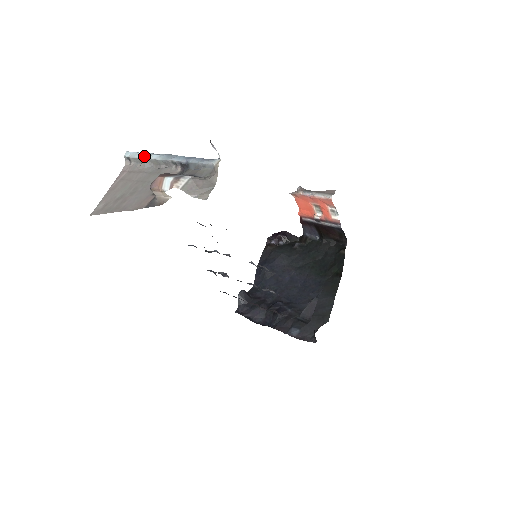
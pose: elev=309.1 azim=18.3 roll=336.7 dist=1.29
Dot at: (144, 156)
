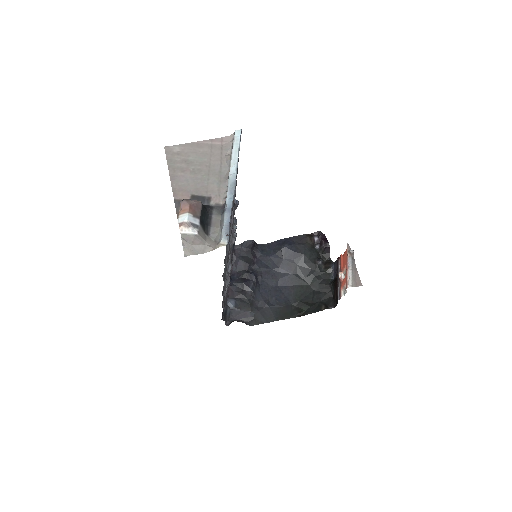
Dot at: (233, 156)
